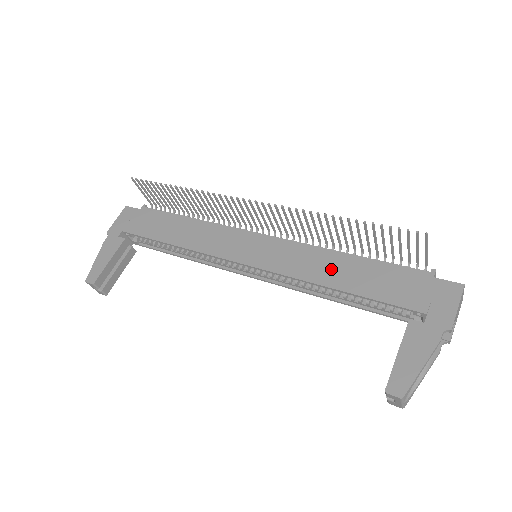
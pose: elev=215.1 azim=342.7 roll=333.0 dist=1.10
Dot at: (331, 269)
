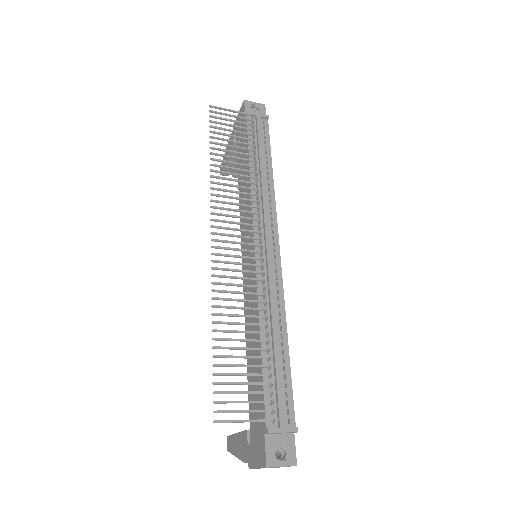
Dot at: (252, 336)
